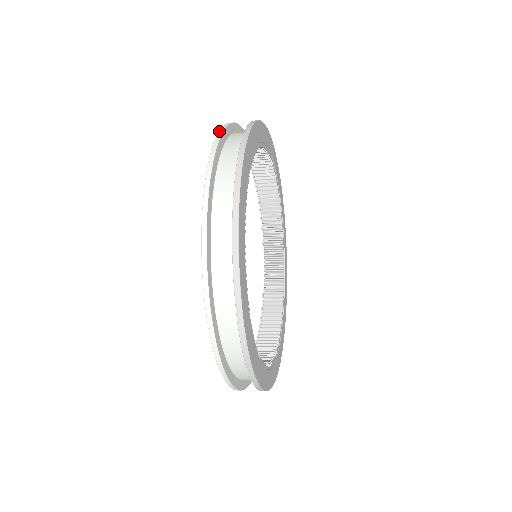
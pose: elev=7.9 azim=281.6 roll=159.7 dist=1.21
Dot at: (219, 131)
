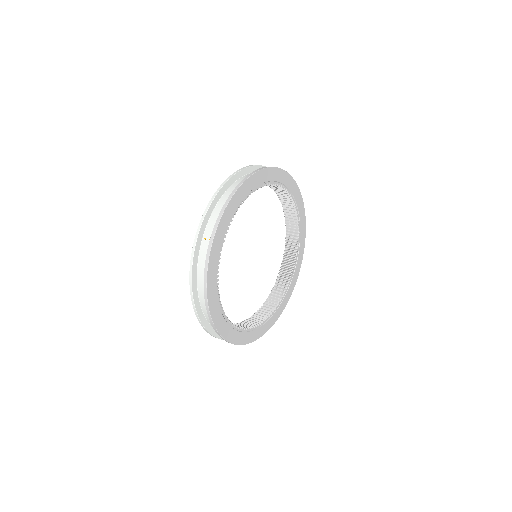
Dot at: (191, 255)
